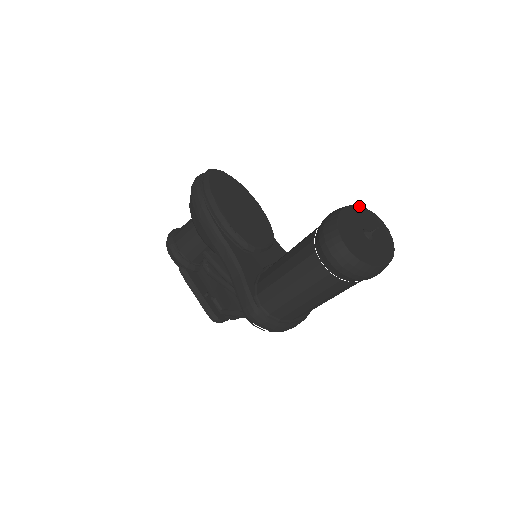
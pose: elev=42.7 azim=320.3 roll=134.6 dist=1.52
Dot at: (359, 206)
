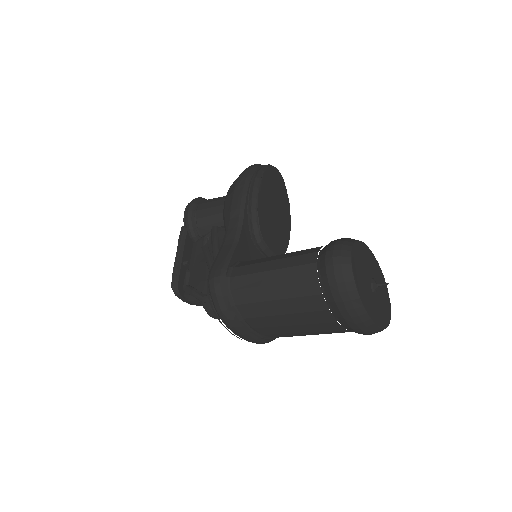
Dot at: (380, 268)
